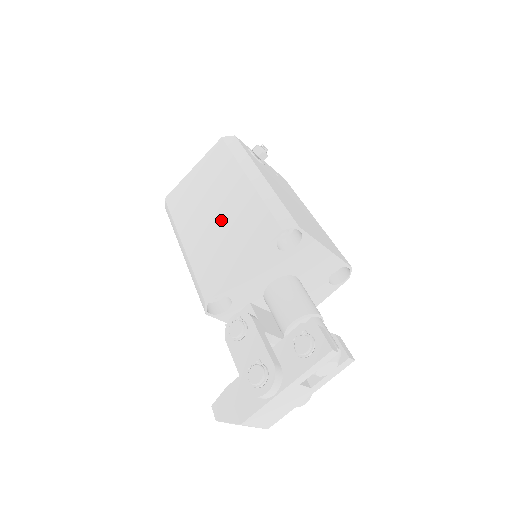
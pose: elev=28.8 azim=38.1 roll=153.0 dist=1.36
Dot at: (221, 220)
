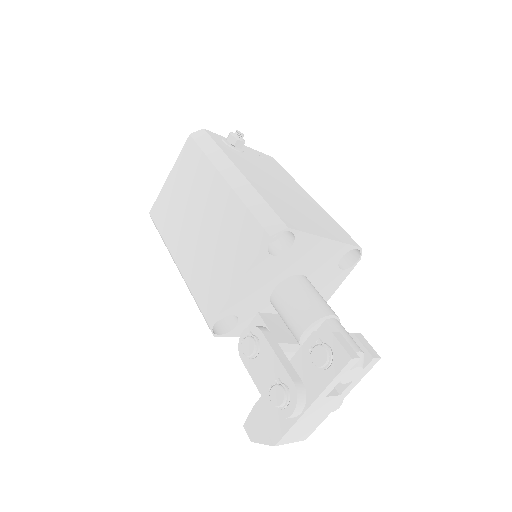
Dot at: (207, 231)
